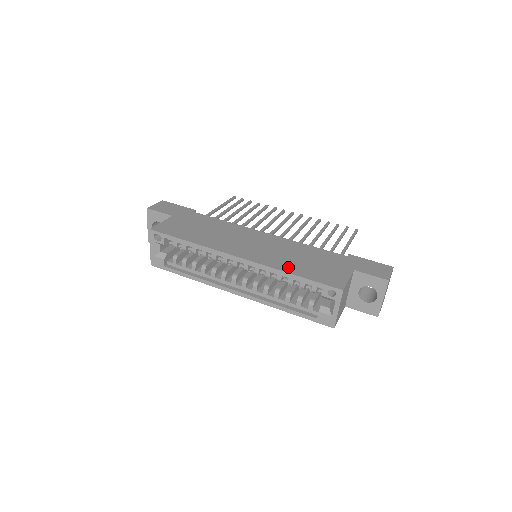
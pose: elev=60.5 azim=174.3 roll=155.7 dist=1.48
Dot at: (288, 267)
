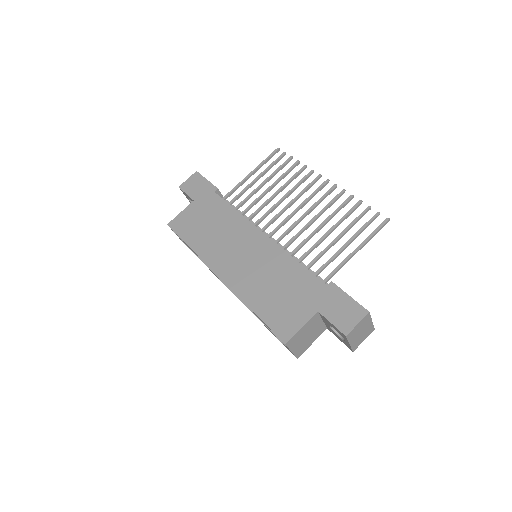
Dot at: (253, 298)
